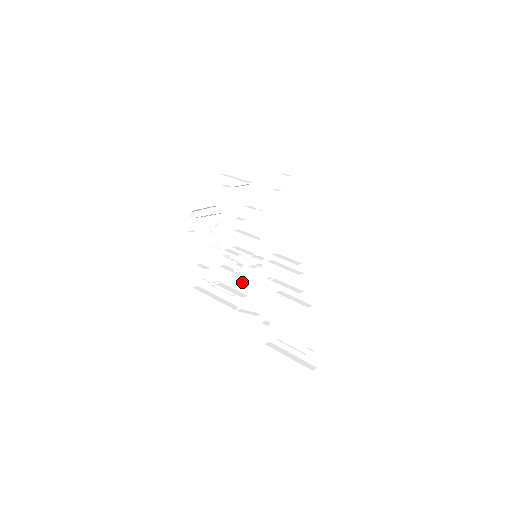
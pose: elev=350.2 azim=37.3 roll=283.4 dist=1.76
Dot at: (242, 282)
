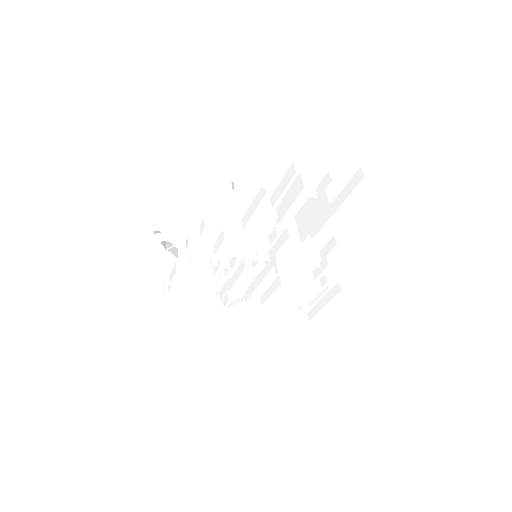
Dot at: occluded
